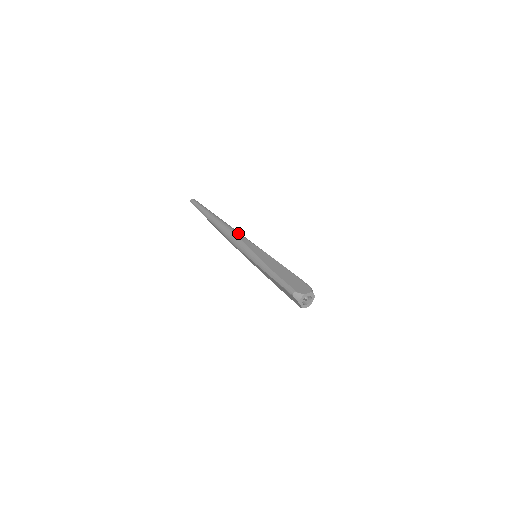
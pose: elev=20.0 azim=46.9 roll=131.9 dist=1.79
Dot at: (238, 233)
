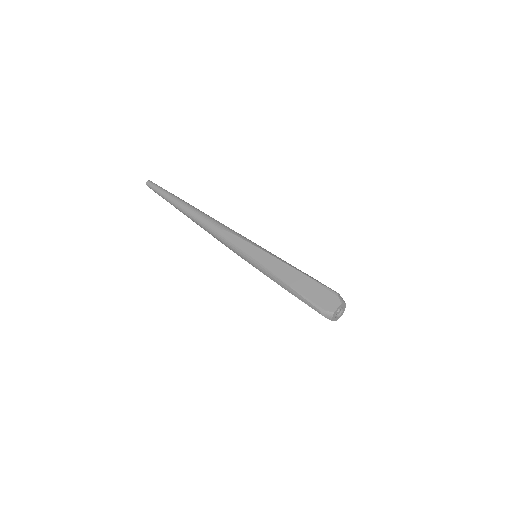
Dot at: (222, 229)
